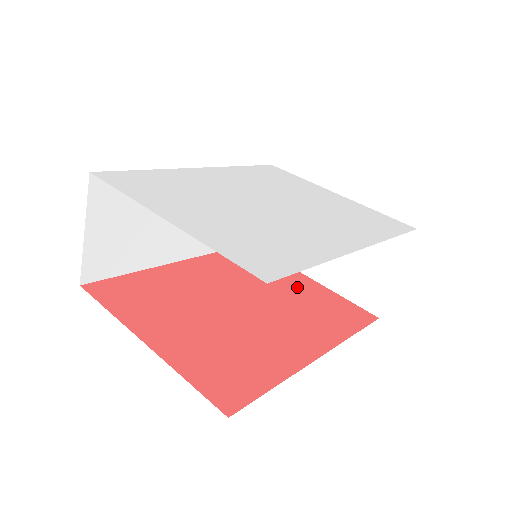
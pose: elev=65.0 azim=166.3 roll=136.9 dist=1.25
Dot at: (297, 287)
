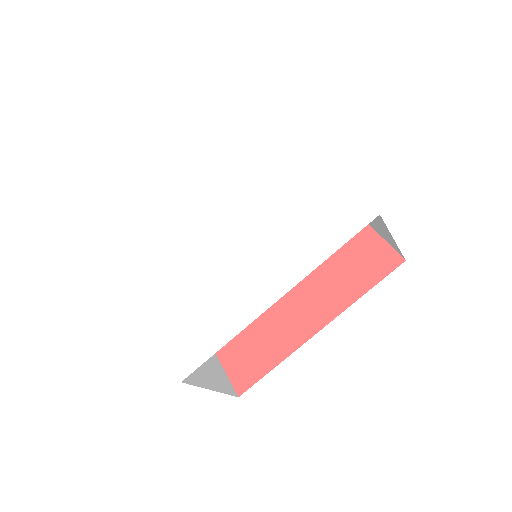
Dot at: occluded
